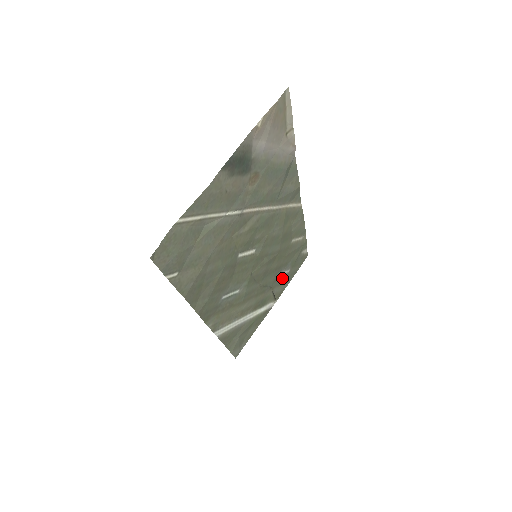
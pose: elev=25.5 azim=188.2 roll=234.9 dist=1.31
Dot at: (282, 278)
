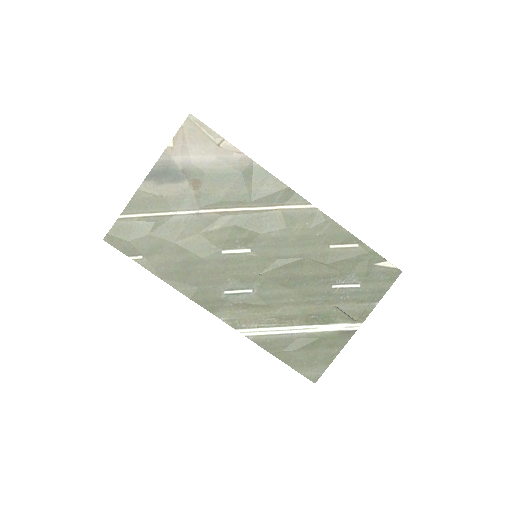
Dot at: (349, 293)
